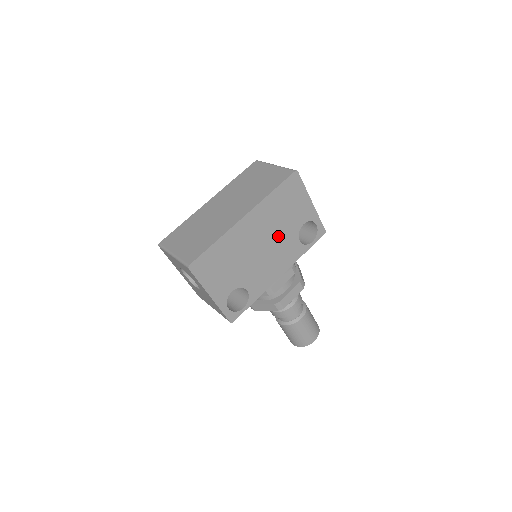
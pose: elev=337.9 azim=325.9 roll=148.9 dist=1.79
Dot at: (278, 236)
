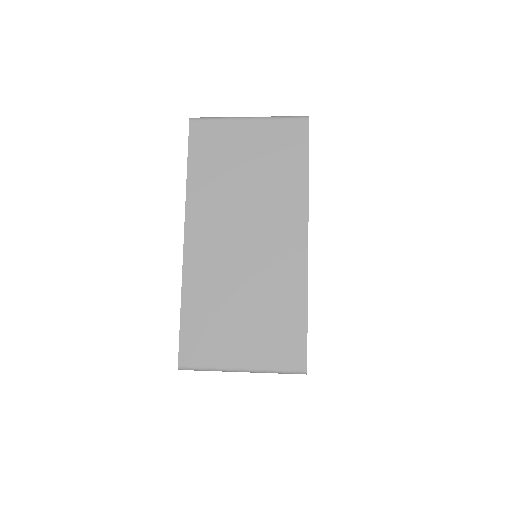
Dot at: occluded
